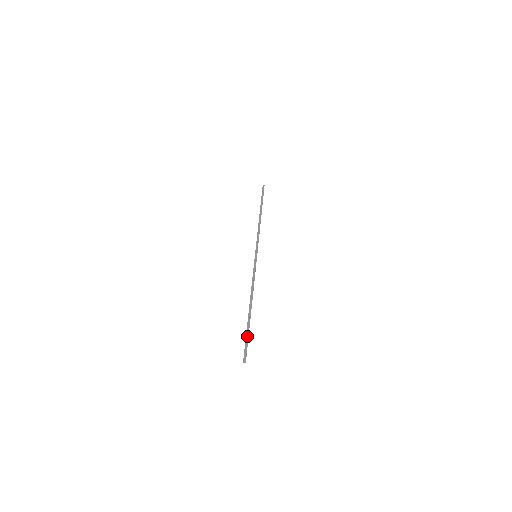
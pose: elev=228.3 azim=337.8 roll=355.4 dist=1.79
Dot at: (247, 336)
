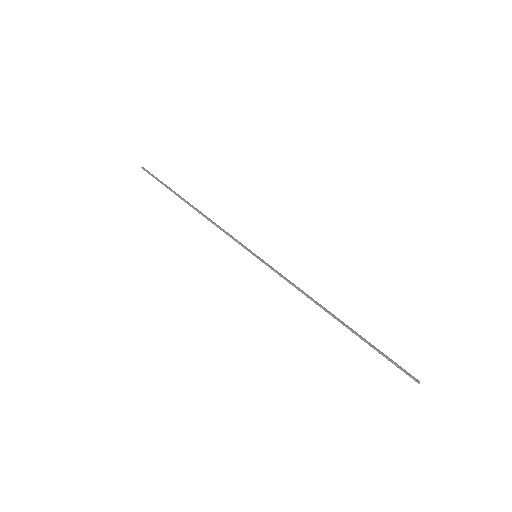
Dot at: (382, 352)
